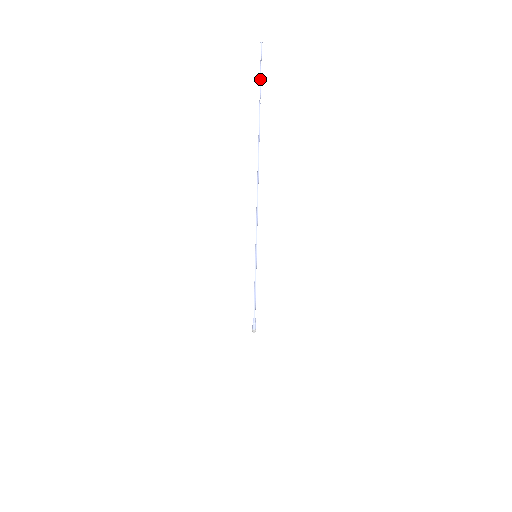
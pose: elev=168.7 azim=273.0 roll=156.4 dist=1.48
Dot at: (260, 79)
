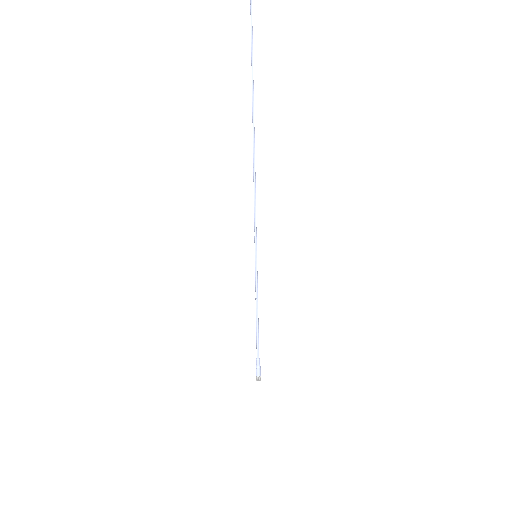
Dot at: out of frame
